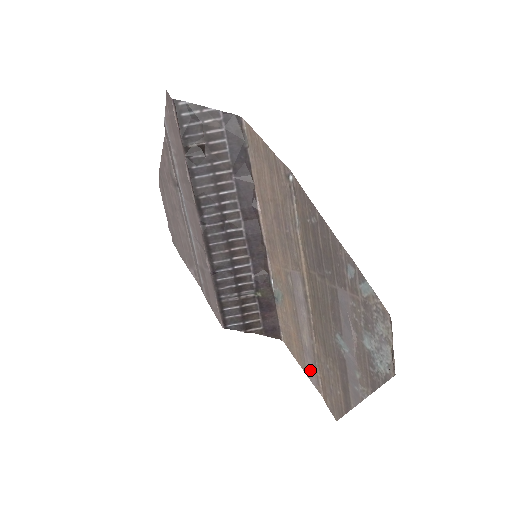
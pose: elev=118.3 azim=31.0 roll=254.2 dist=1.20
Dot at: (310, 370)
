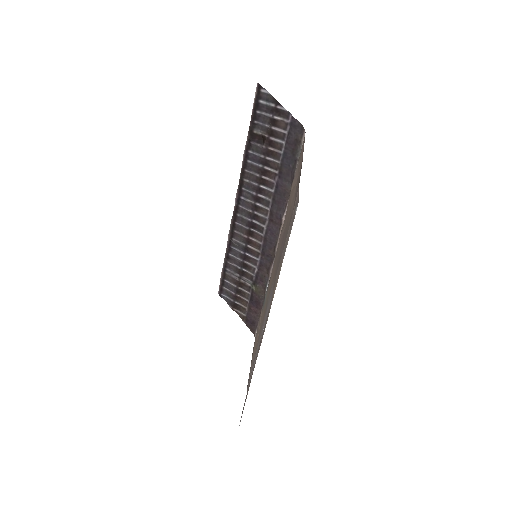
Dot at: (250, 375)
